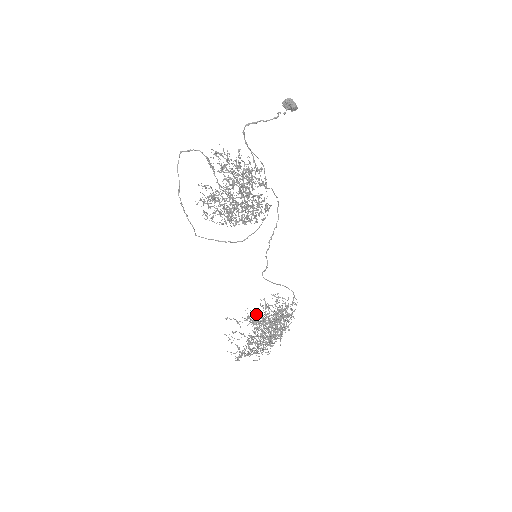
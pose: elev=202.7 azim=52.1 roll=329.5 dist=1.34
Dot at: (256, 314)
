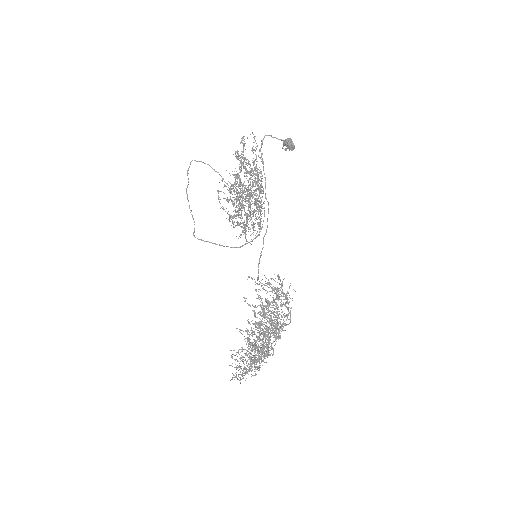
Dot at: occluded
